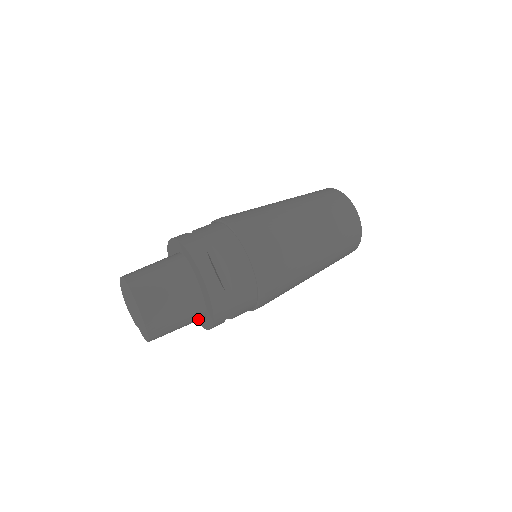
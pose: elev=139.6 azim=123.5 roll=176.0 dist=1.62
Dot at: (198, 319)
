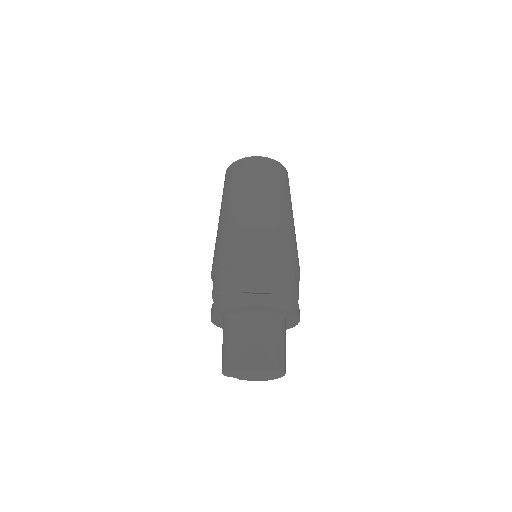
Dot at: occluded
